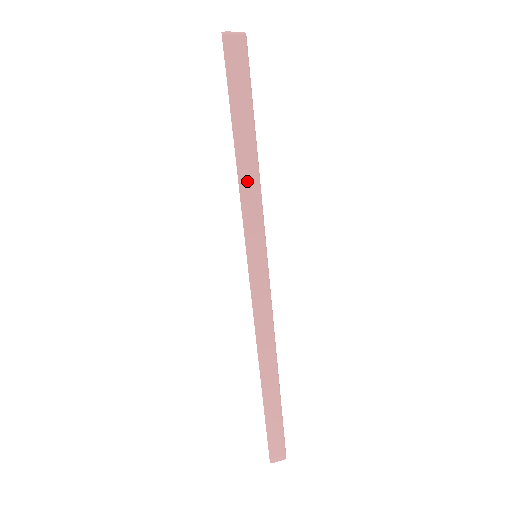
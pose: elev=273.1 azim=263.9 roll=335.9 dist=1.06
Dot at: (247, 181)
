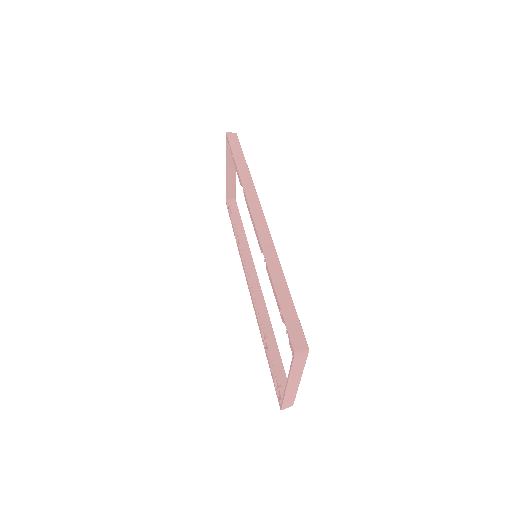
Dot at: (244, 174)
